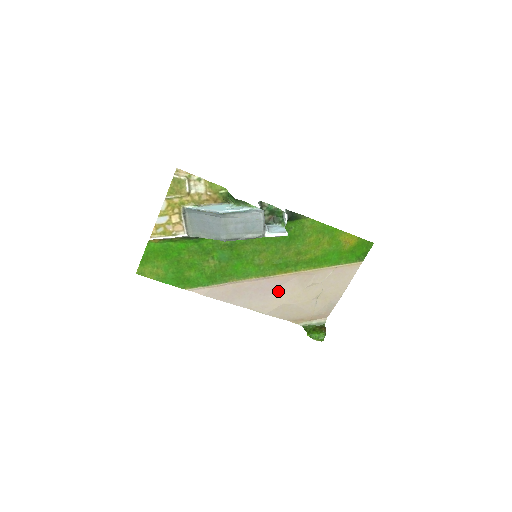
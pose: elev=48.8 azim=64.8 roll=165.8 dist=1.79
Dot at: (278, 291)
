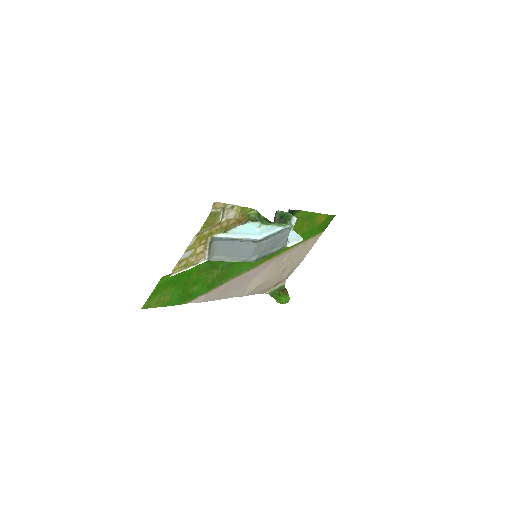
Dot at: (259, 275)
